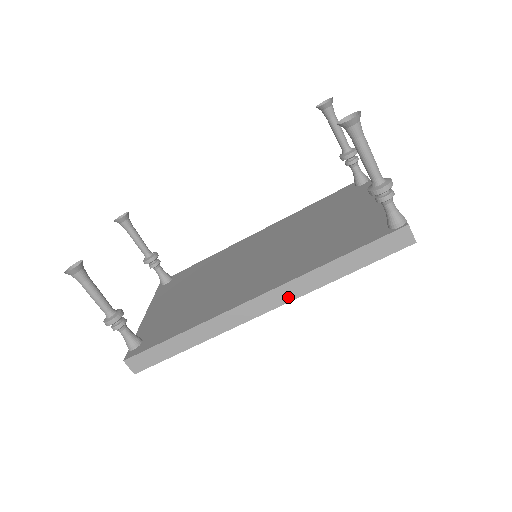
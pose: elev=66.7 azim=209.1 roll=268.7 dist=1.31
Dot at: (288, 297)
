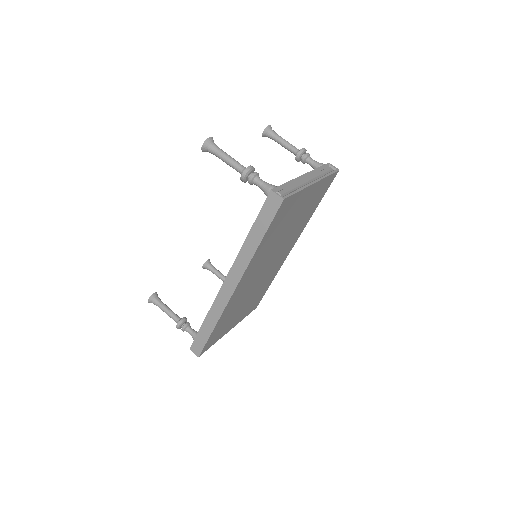
Dot at: (240, 273)
